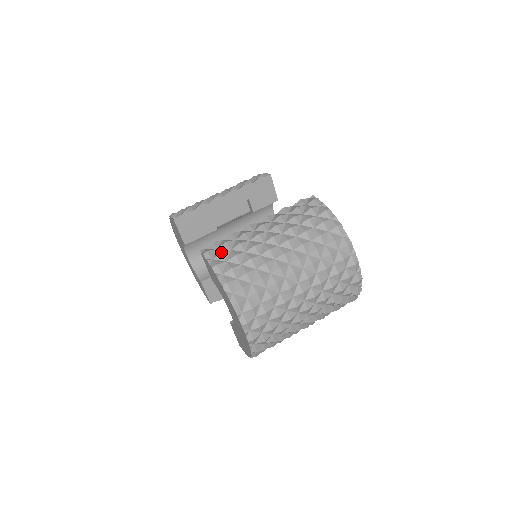
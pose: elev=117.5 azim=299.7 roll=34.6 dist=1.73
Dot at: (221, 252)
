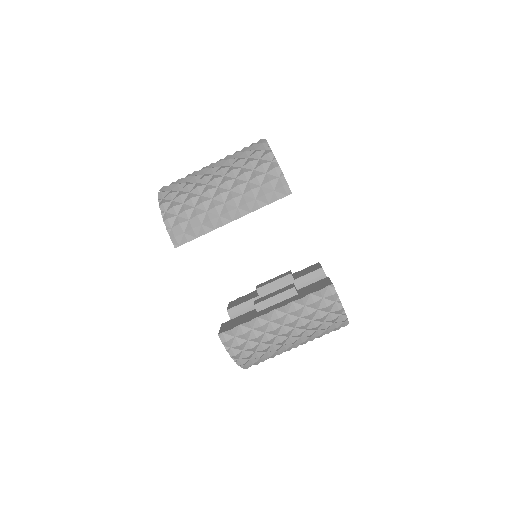
Dot at: (239, 346)
